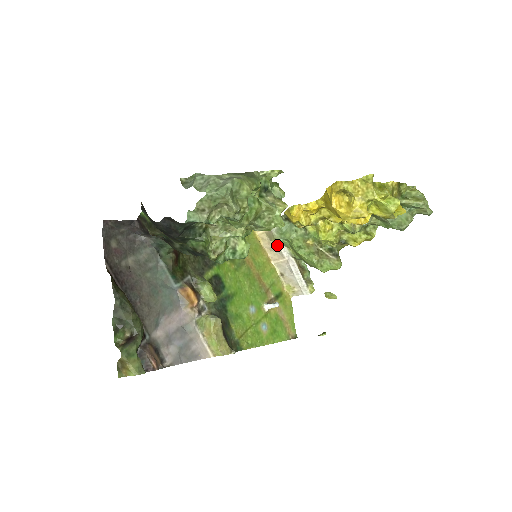
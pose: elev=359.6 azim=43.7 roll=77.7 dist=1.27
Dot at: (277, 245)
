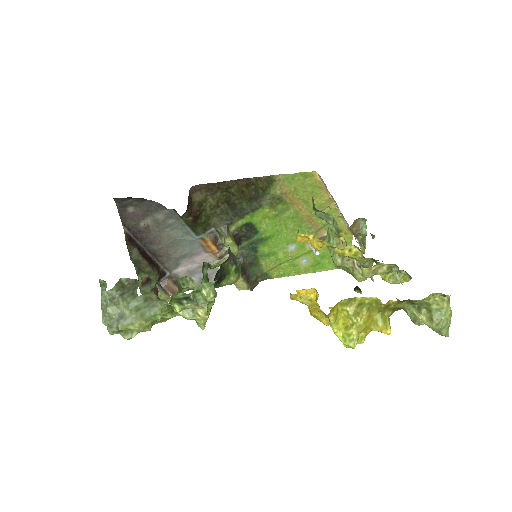
Dot at: occluded
